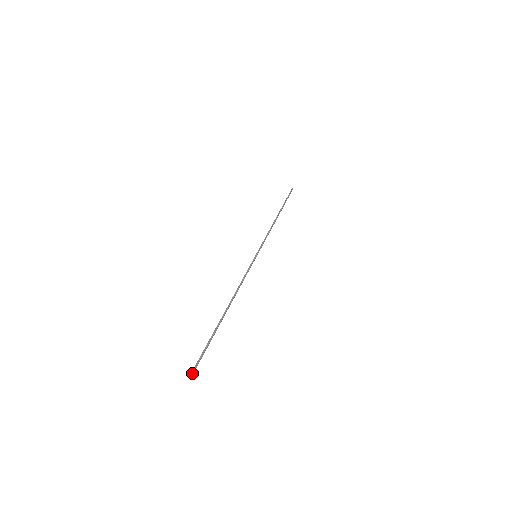
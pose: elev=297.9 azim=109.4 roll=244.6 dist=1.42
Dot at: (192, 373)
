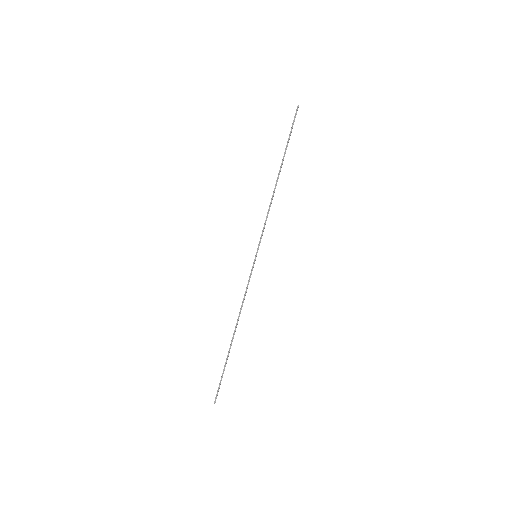
Dot at: occluded
